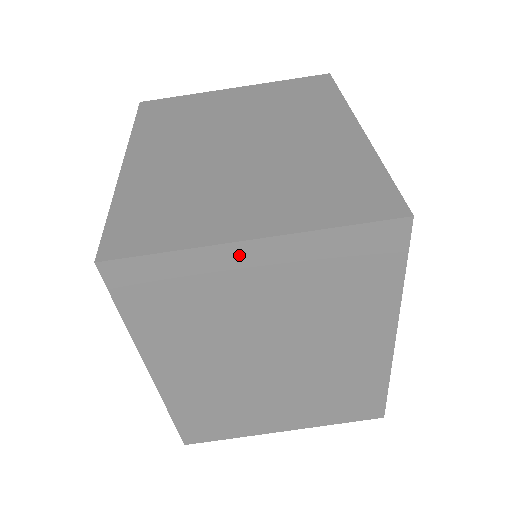
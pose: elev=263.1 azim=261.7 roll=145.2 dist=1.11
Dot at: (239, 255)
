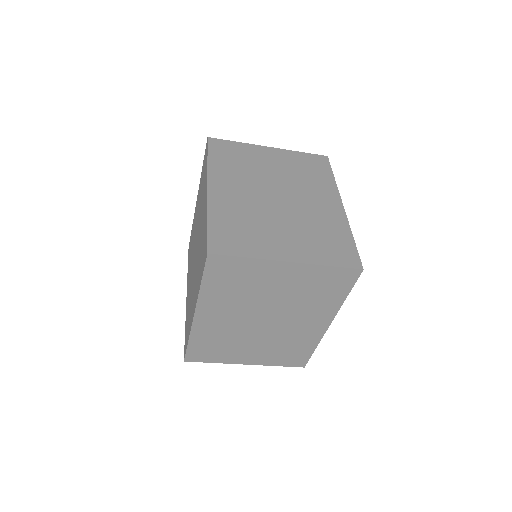
Dot at: (278, 267)
